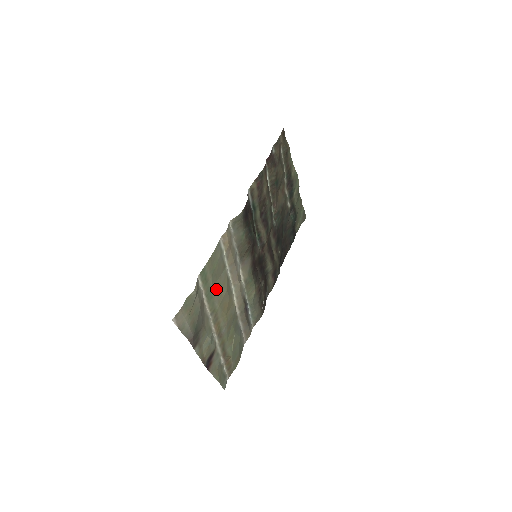
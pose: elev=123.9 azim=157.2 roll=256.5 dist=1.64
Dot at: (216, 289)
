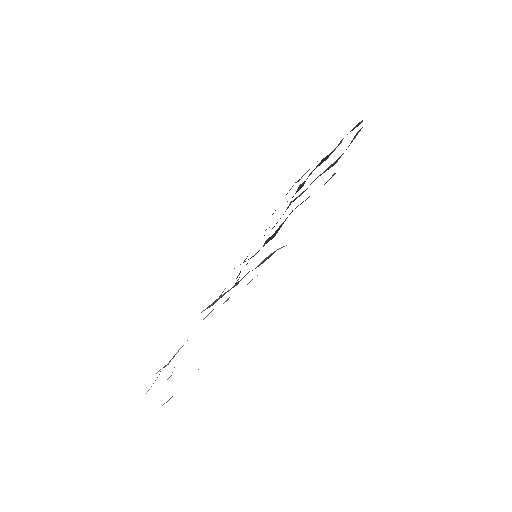
Dot at: occluded
